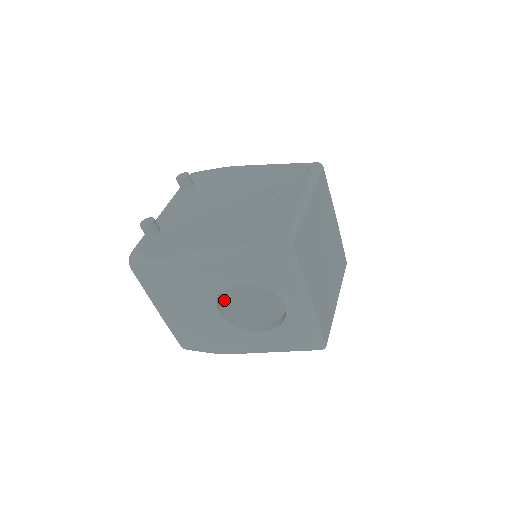
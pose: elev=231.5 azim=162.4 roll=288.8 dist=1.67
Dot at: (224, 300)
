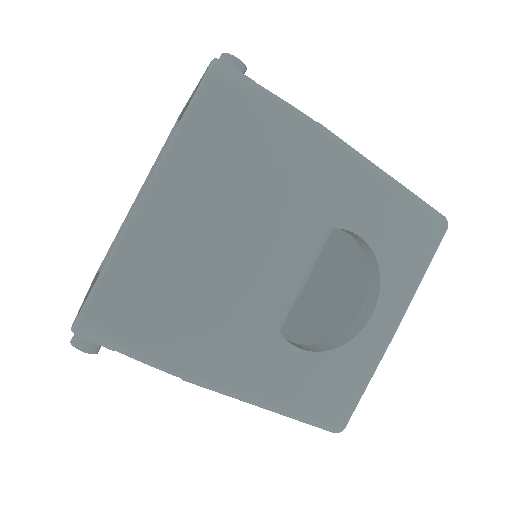
Dot at: occluded
